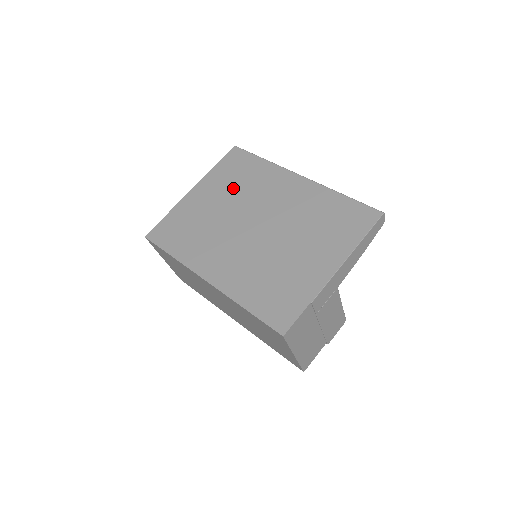
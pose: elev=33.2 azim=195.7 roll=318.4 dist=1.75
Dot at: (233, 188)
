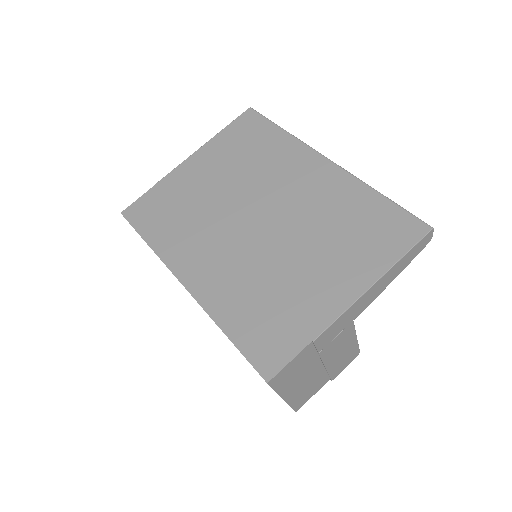
Dot at: (238, 164)
